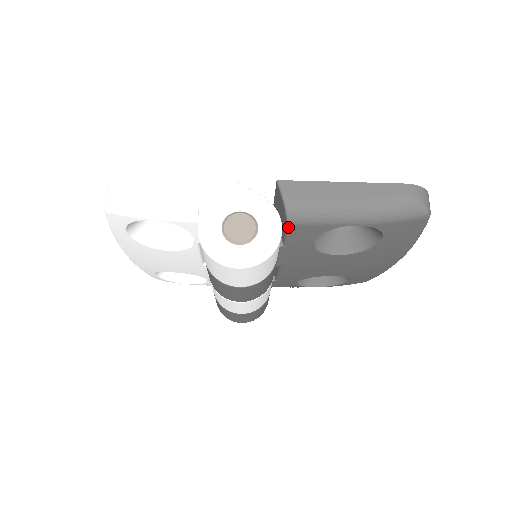
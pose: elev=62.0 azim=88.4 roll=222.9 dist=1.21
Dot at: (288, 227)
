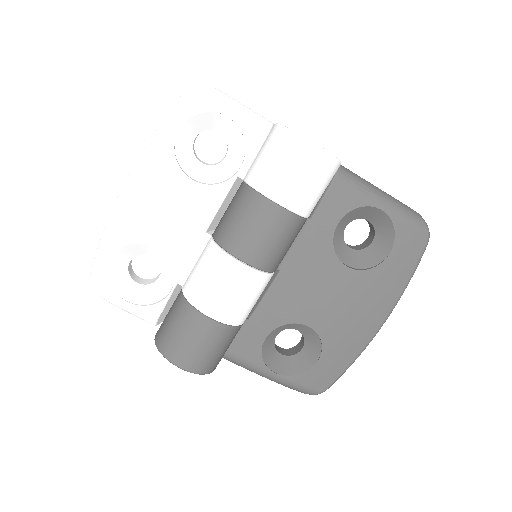
Dot at: (332, 184)
